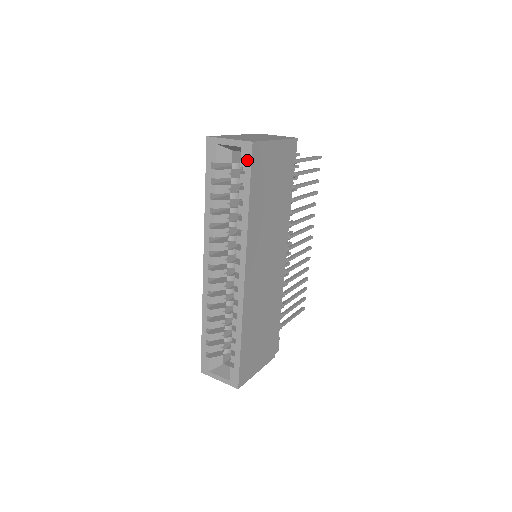
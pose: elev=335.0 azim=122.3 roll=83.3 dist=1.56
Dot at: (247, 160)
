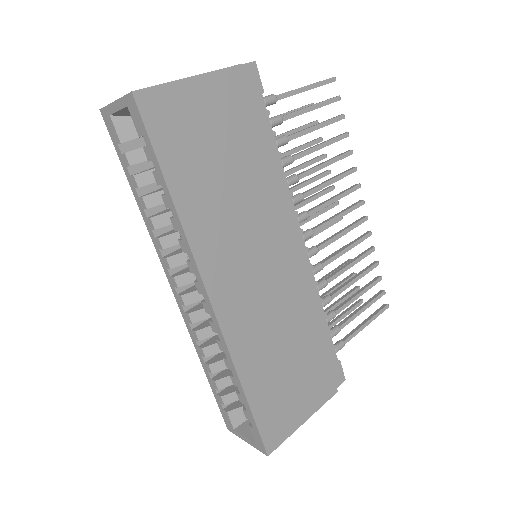
Dot at: (139, 123)
